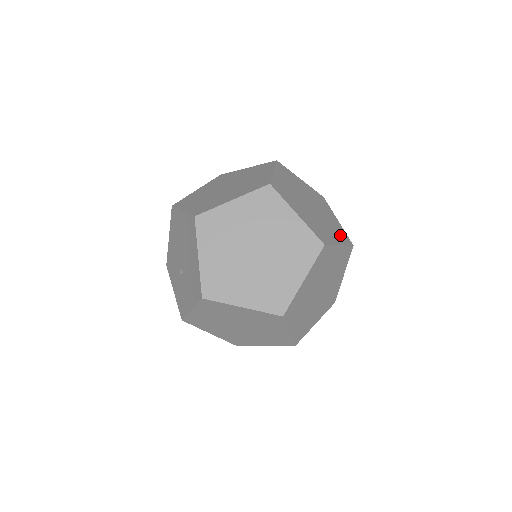
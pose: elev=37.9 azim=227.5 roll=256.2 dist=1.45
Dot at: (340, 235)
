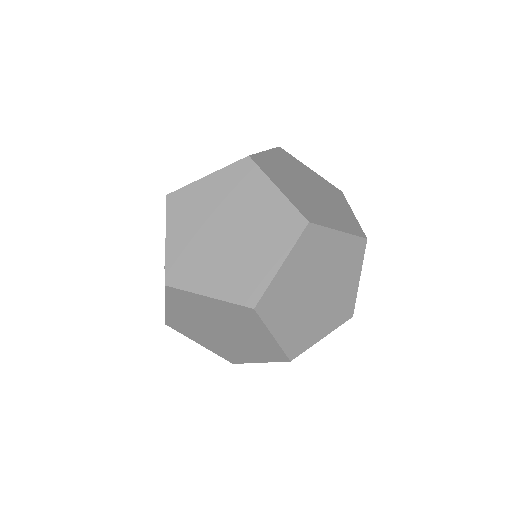
Dot at: (347, 224)
